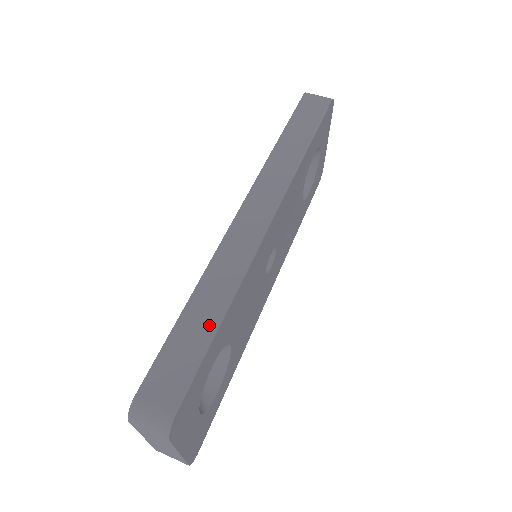
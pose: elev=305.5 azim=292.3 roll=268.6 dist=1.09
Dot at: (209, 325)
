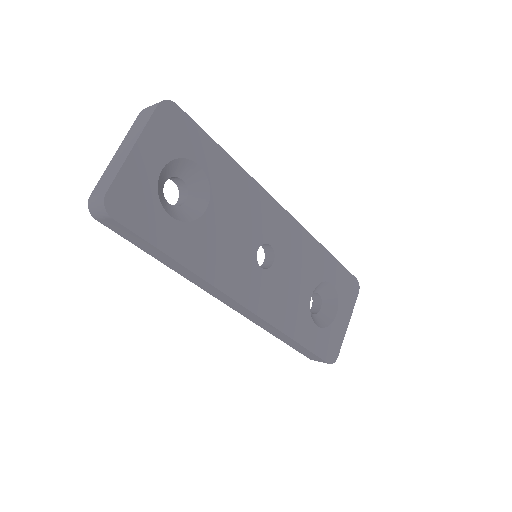
Dot at: occluded
